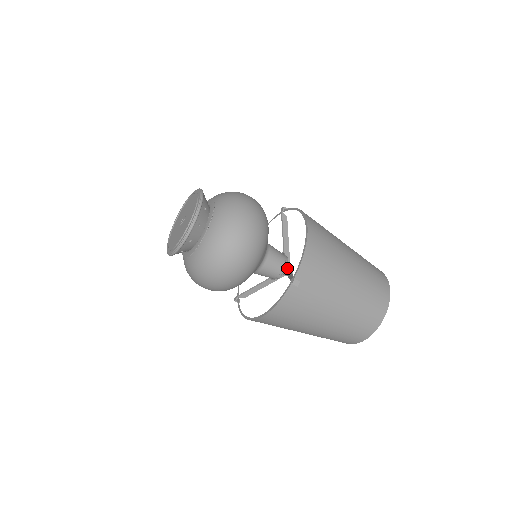
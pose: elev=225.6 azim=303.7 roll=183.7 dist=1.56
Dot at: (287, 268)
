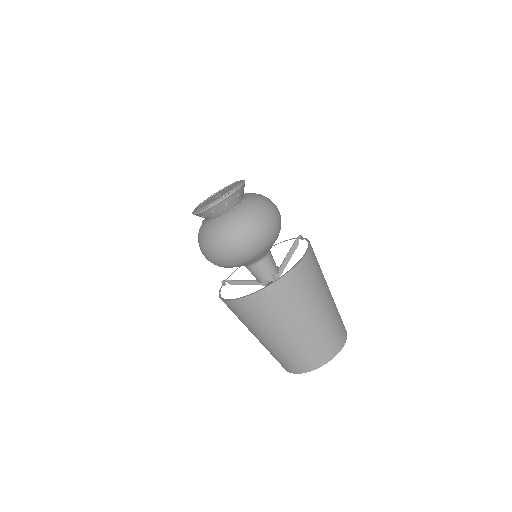
Dot at: (274, 280)
